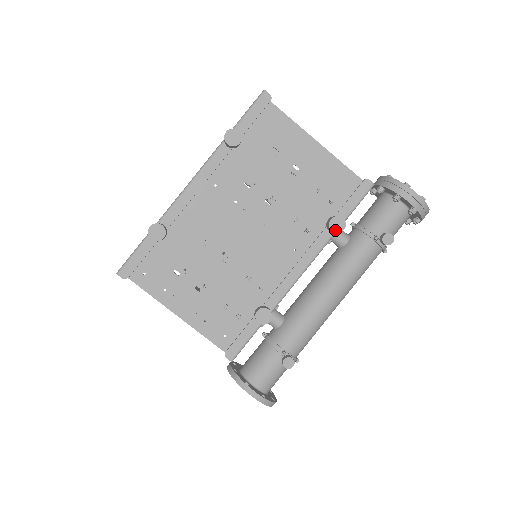
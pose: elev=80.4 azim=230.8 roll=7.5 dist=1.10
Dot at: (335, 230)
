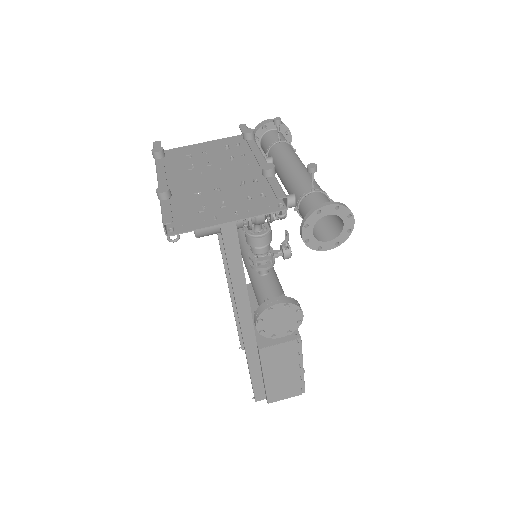
Dot at: (250, 132)
